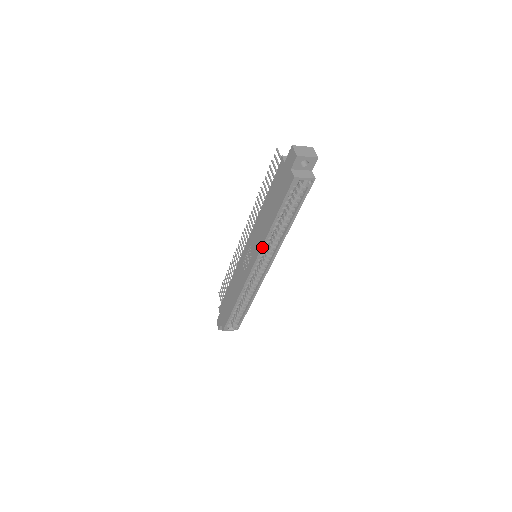
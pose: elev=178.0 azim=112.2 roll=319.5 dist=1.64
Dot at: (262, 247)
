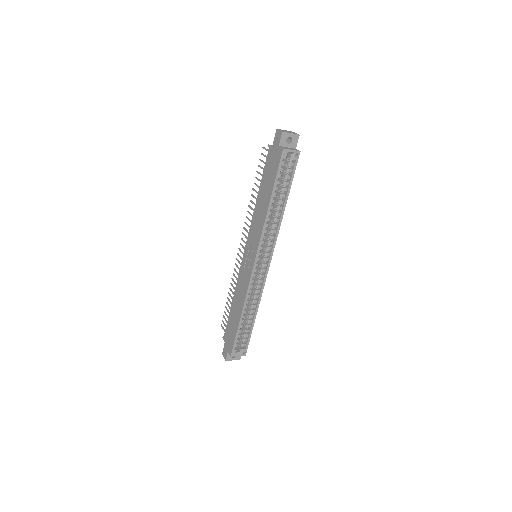
Dot at: (262, 233)
